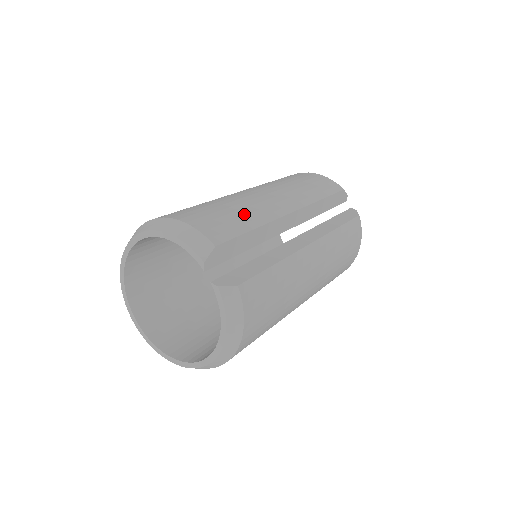
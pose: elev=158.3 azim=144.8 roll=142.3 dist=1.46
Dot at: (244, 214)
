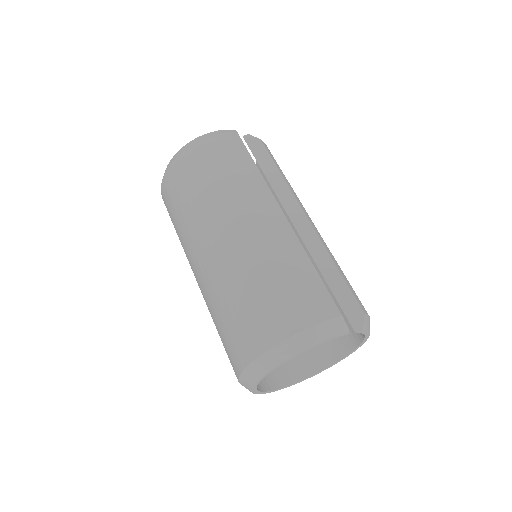
Dot at: (294, 265)
